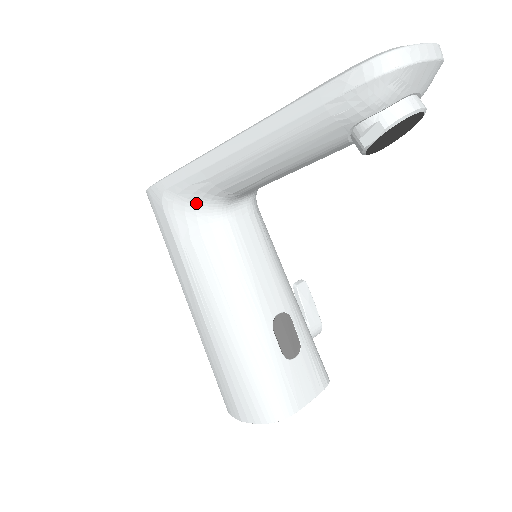
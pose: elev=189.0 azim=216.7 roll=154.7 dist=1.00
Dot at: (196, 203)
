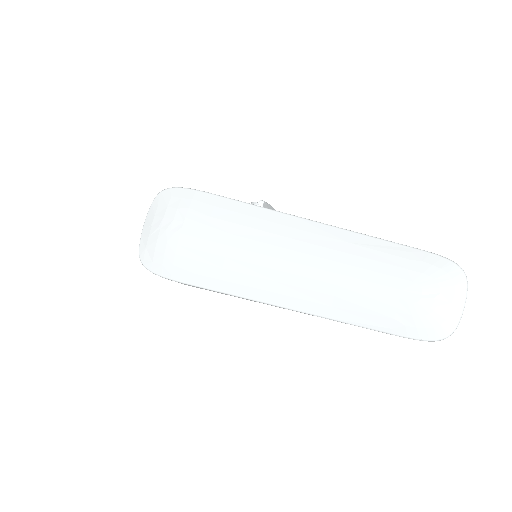
Dot at: occluded
